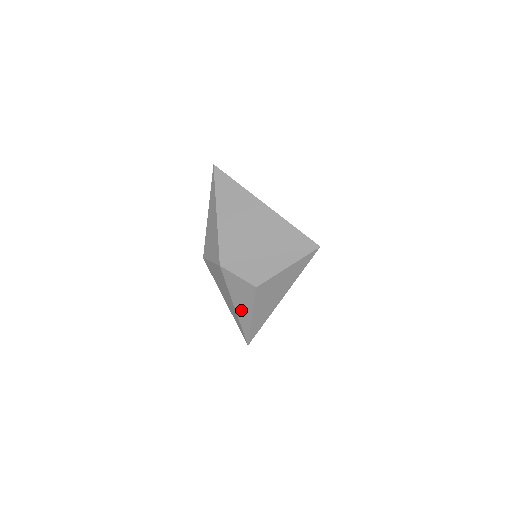
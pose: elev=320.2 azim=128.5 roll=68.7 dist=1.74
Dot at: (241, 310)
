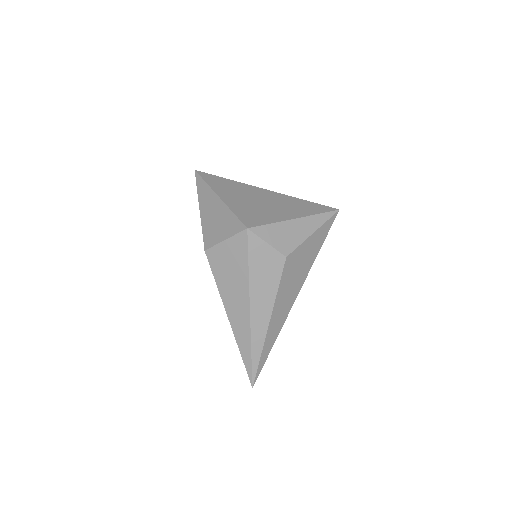
Dot at: (258, 310)
